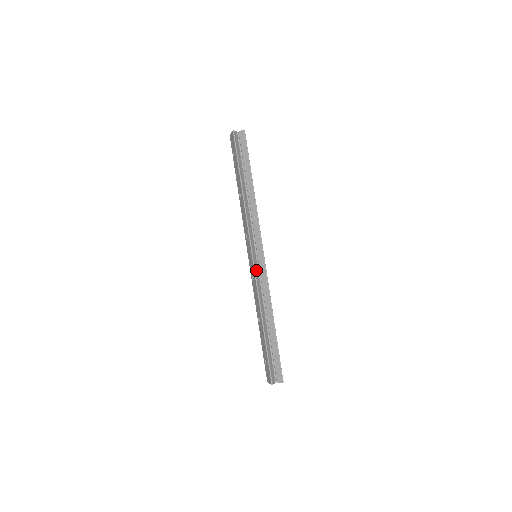
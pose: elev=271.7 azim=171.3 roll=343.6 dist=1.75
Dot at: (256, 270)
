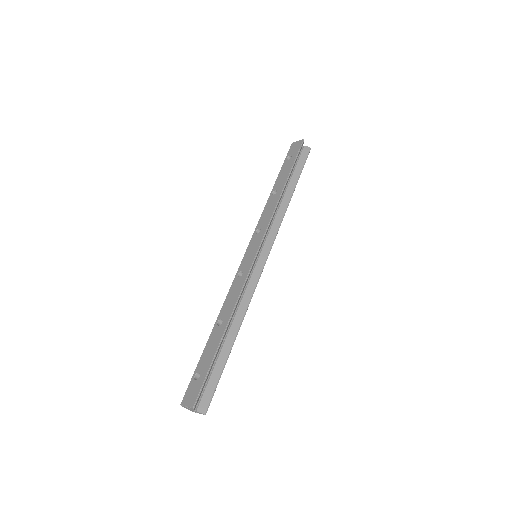
Dot at: (252, 267)
